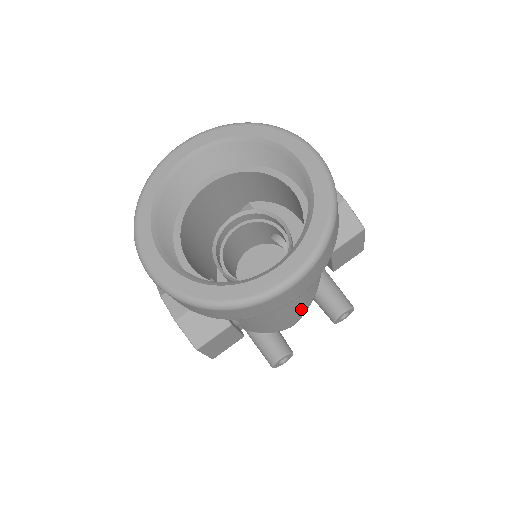
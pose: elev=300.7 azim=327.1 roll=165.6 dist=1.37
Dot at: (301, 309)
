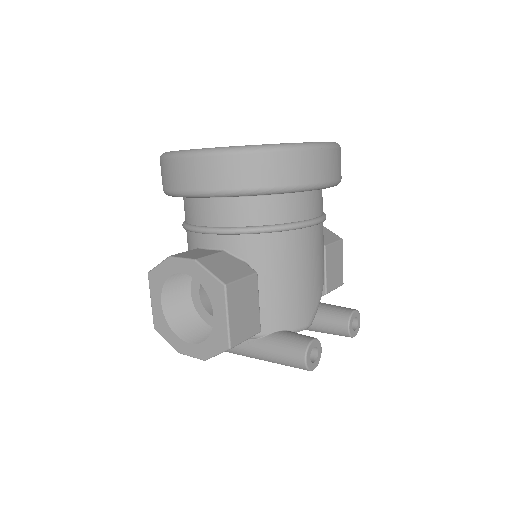
Dot at: (318, 283)
